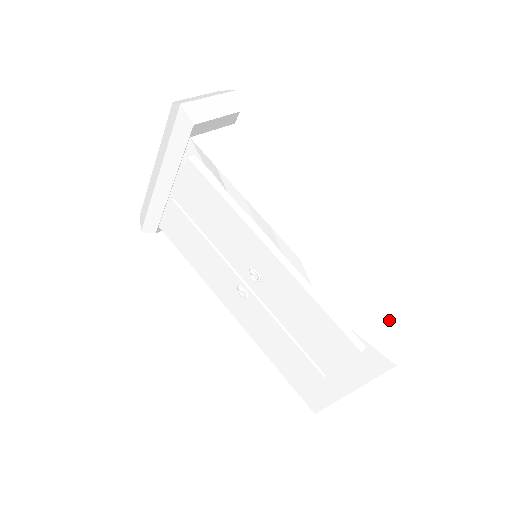
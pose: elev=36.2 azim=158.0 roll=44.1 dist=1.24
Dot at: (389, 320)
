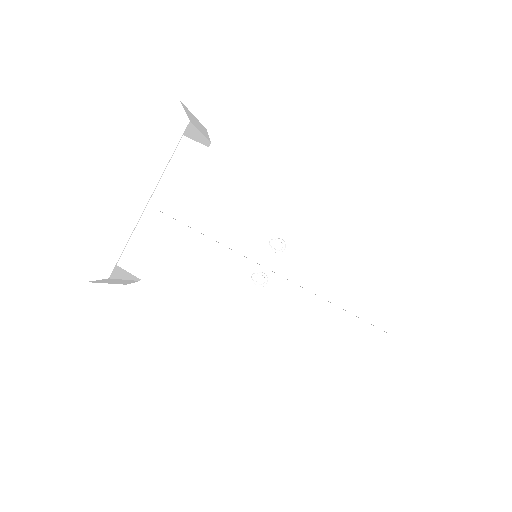
Dot at: occluded
